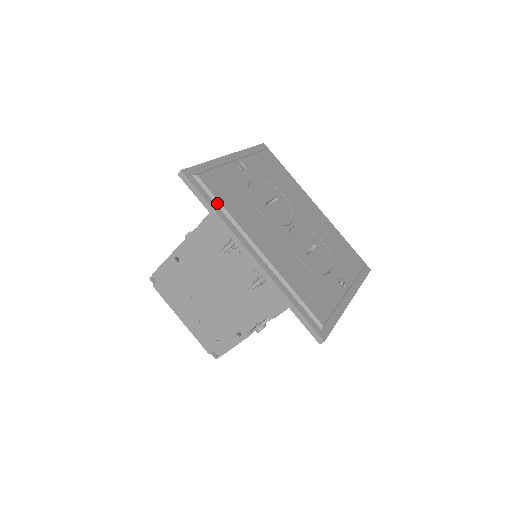
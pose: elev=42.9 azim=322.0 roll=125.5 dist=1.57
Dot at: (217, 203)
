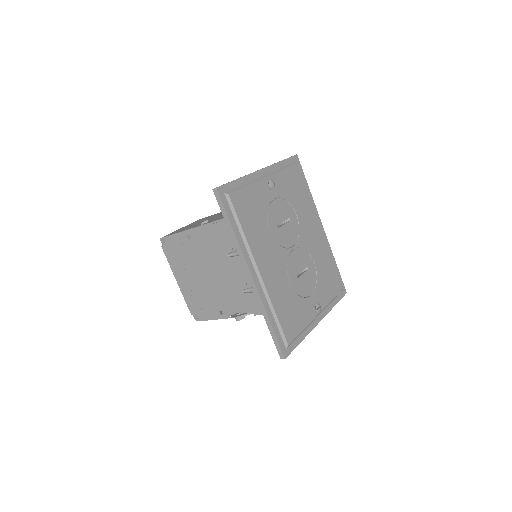
Dot at: (238, 224)
